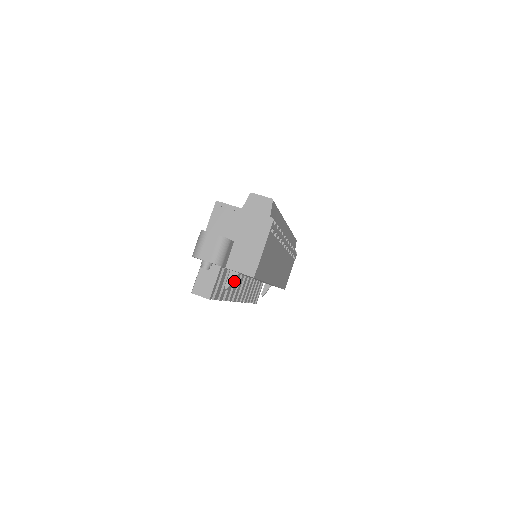
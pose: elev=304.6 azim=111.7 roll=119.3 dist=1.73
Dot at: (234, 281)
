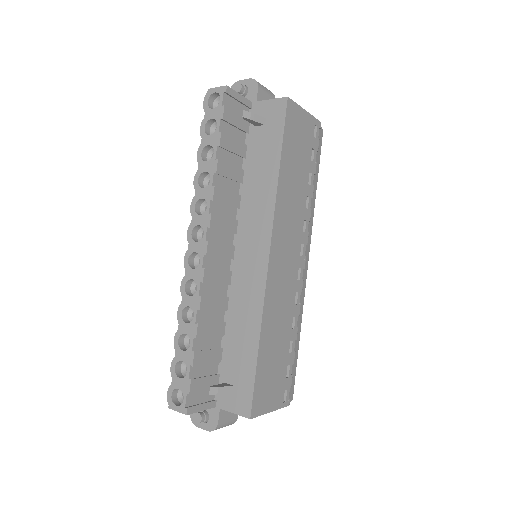
Dot at: (255, 121)
